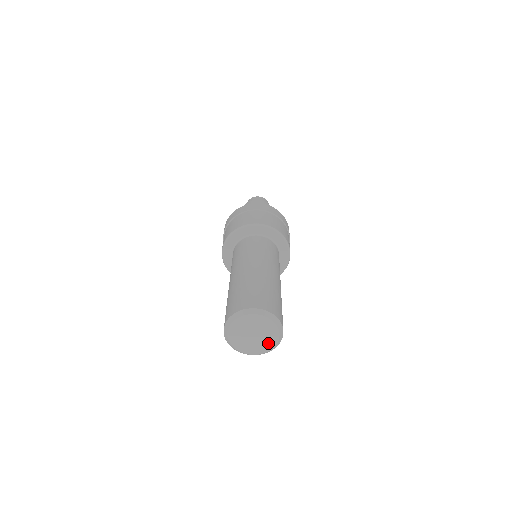
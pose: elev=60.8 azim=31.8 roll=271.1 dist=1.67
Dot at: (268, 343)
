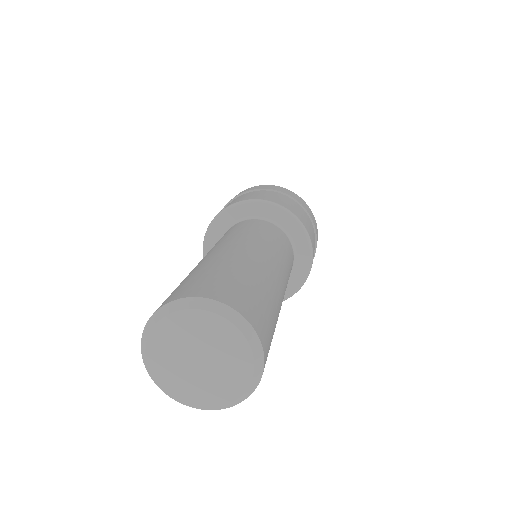
Dot at: (236, 355)
